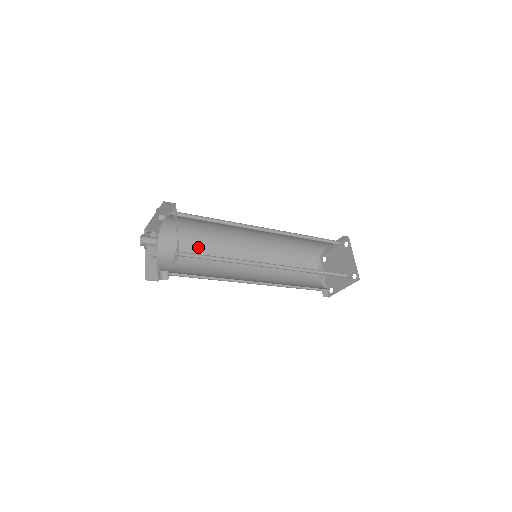
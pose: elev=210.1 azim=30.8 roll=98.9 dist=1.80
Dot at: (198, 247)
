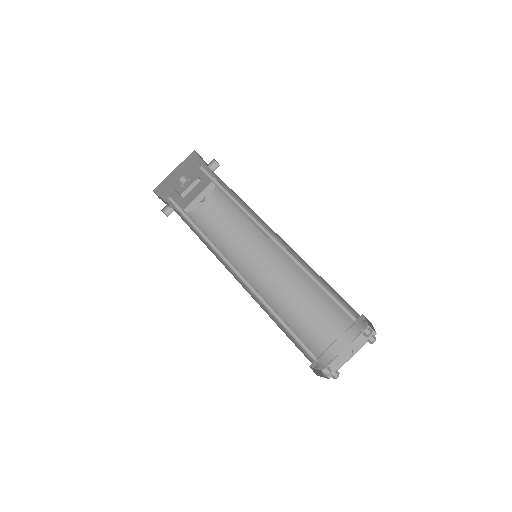
Dot at: (239, 217)
